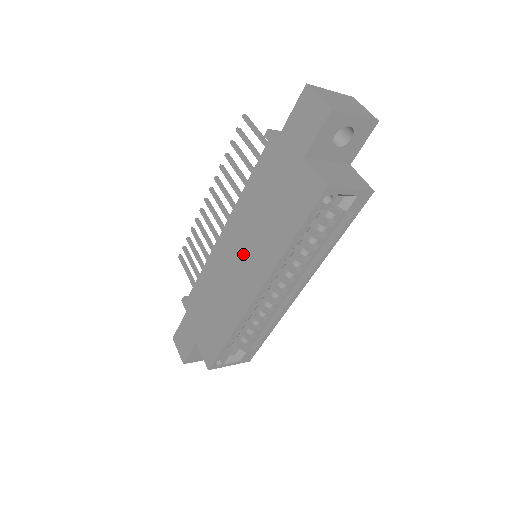
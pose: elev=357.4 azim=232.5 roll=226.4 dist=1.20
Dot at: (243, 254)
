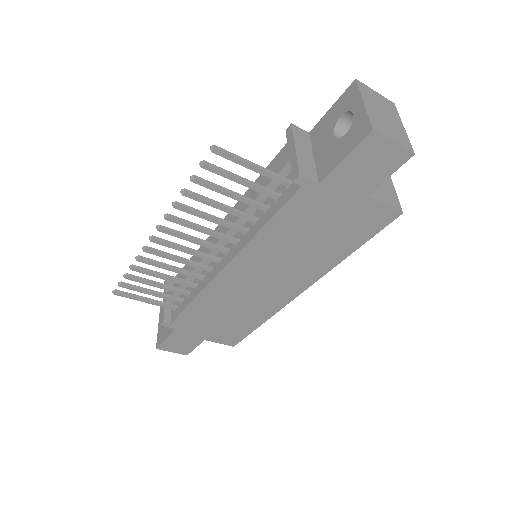
Dot at: (272, 275)
